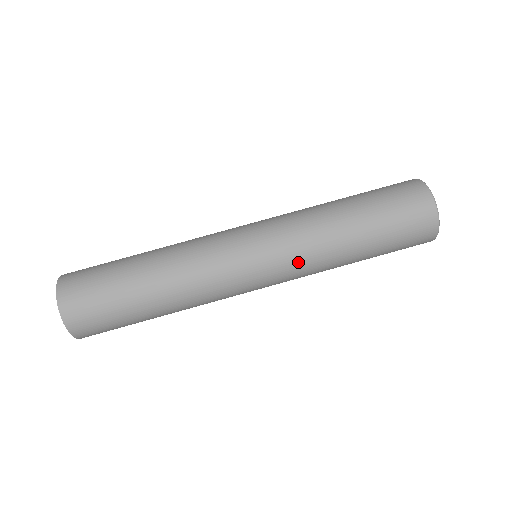
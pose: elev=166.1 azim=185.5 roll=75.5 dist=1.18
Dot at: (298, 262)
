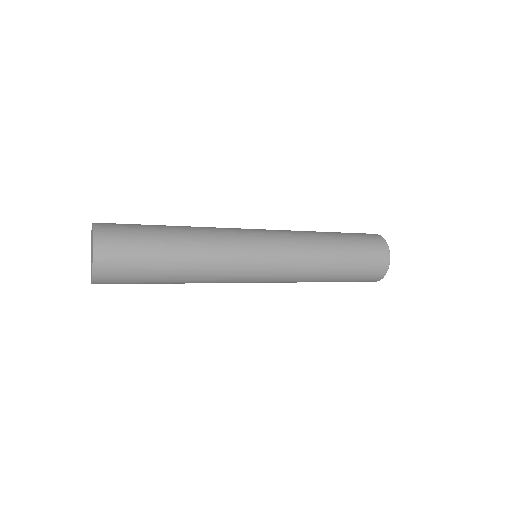
Dot at: (294, 248)
